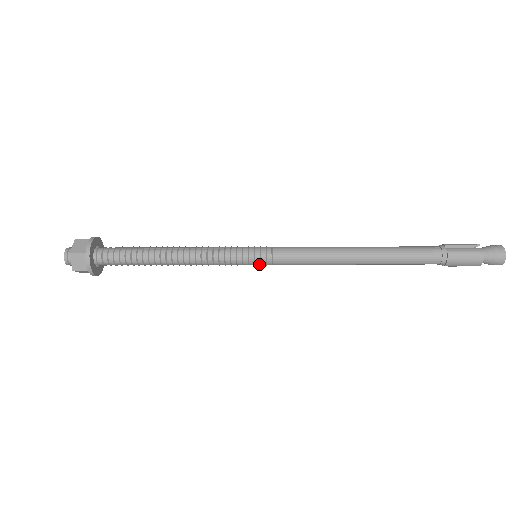
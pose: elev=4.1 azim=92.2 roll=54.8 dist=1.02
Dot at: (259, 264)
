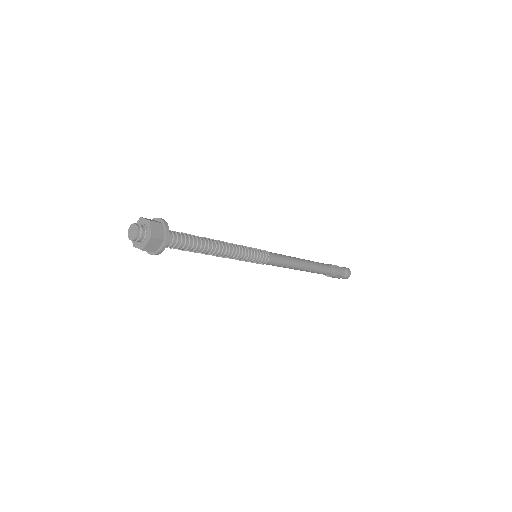
Dot at: (261, 260)
